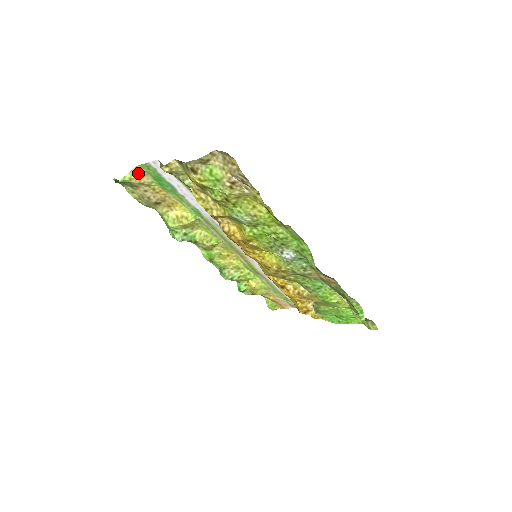
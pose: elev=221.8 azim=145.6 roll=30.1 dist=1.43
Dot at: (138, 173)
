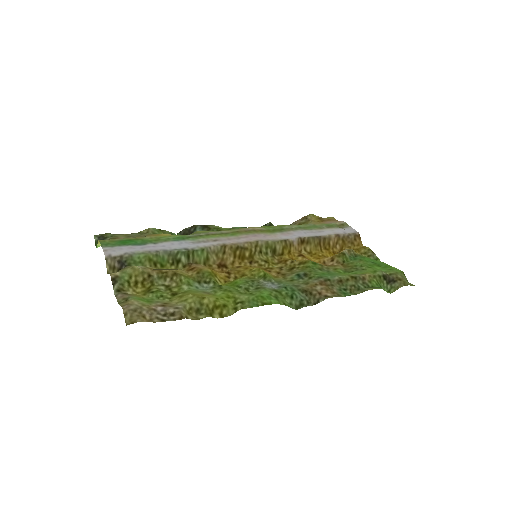
Dot at: occluded
